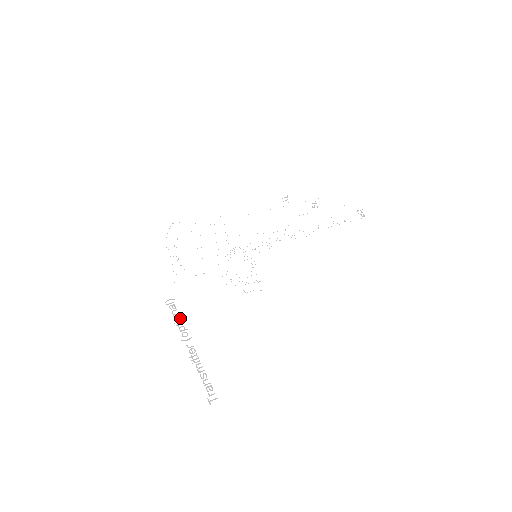
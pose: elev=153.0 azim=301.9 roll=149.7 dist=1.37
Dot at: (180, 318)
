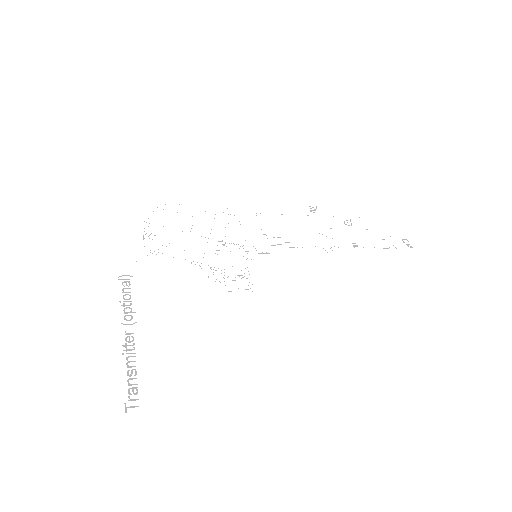
Dot at: (130, 298)
